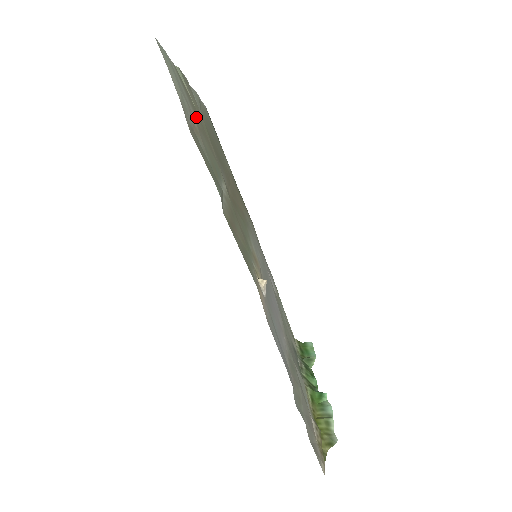
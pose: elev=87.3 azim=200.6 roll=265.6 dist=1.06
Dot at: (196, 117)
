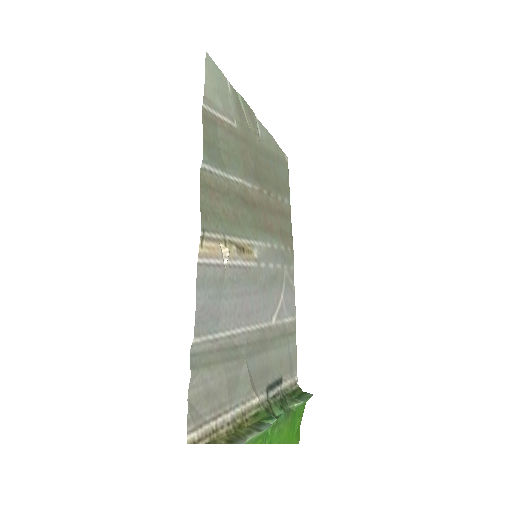
Dot at: (238, 128)
